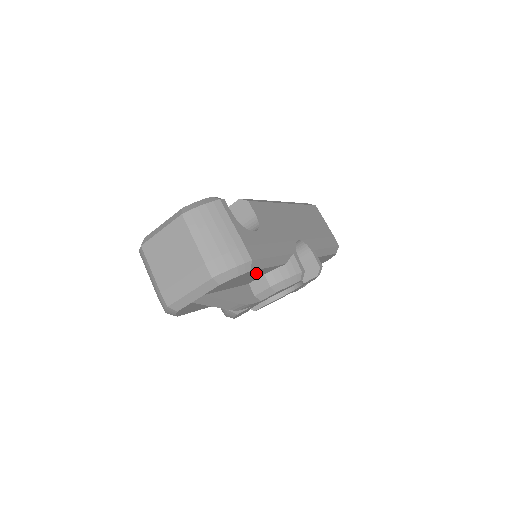
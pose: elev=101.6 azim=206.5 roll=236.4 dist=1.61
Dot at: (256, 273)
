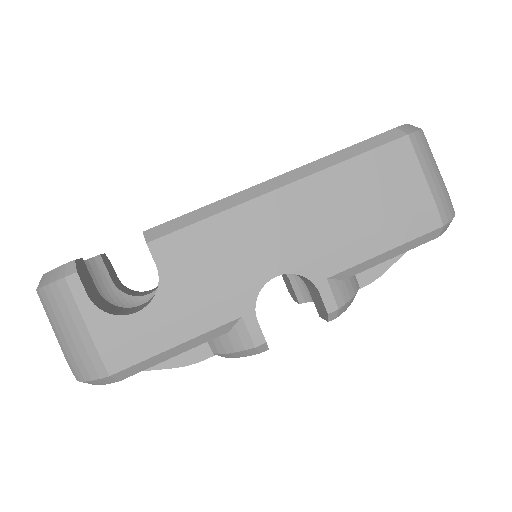
Dot at: occluded
